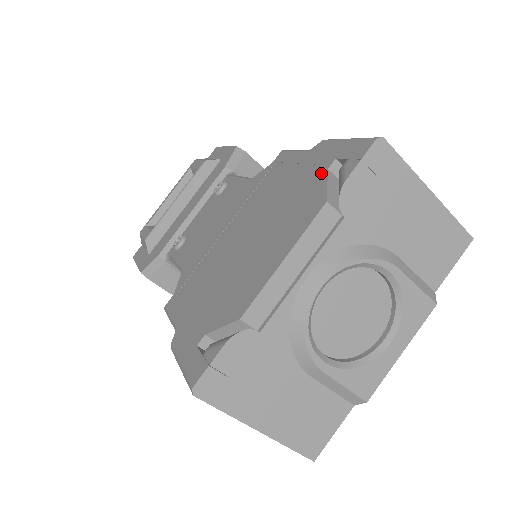
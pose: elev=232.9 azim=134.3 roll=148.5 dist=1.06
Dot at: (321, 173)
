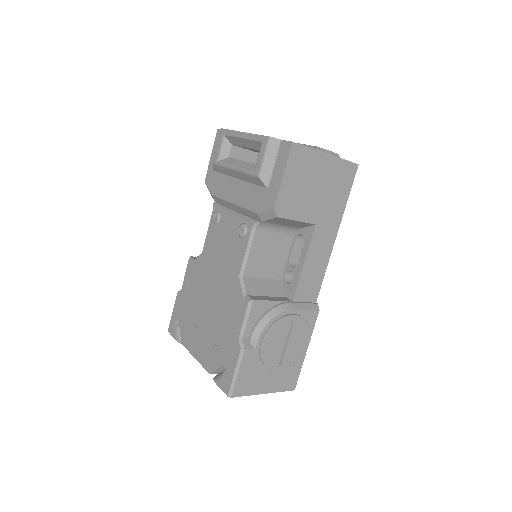
Dot at: (222, 361)
